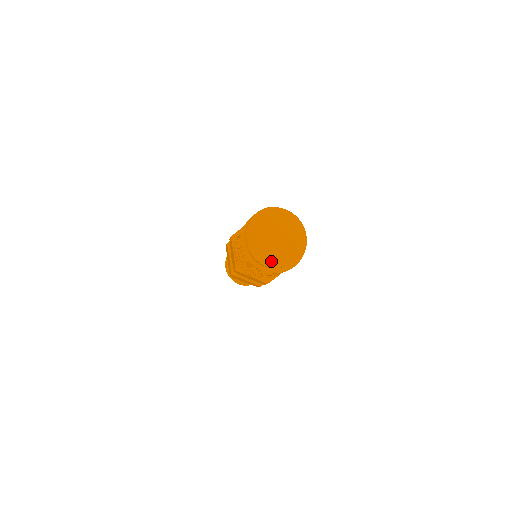
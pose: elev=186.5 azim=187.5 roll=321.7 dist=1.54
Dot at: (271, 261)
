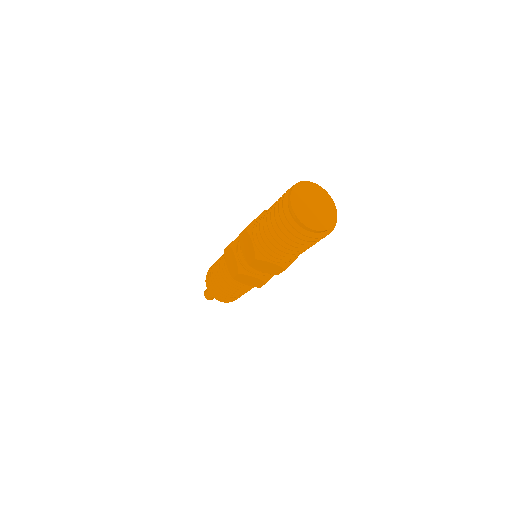
Dot at: (315, 225)
